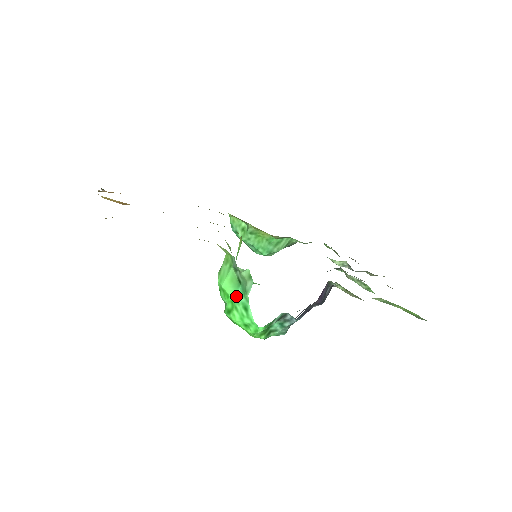
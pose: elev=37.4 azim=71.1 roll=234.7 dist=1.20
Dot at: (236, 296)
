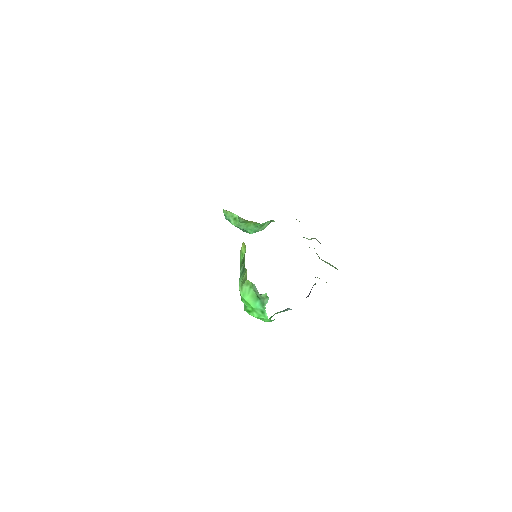
Dot at: (256, 305)
